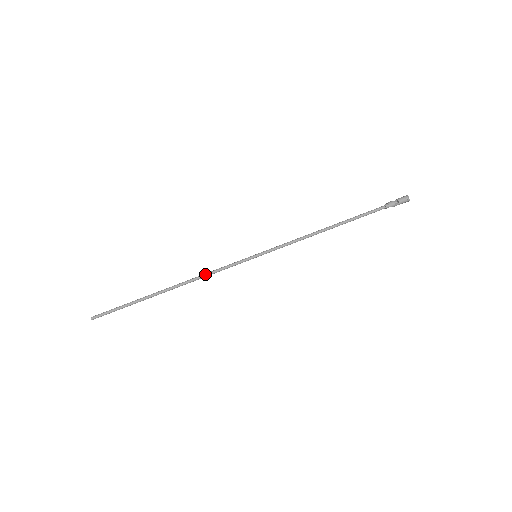
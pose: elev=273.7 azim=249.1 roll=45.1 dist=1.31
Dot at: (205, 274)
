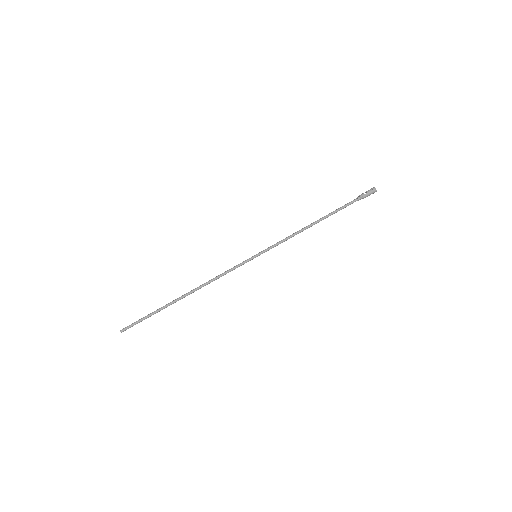
Dot at: occluded
